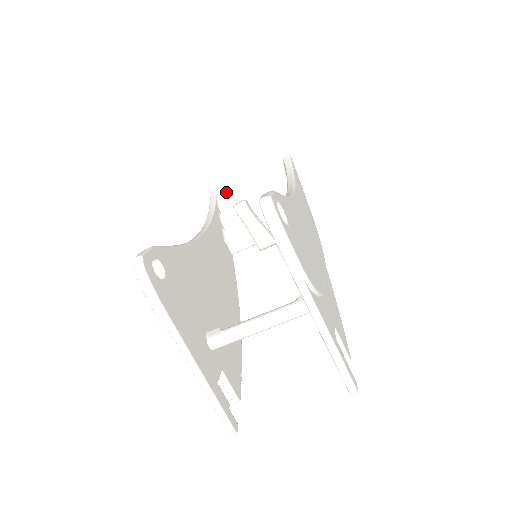
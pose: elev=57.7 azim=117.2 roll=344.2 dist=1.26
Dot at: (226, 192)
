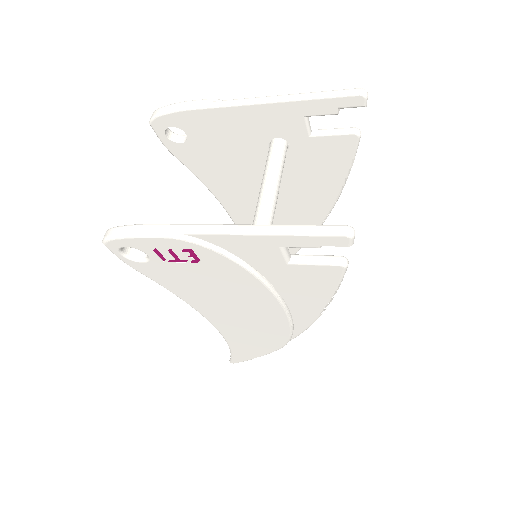
Dot at: occluded
